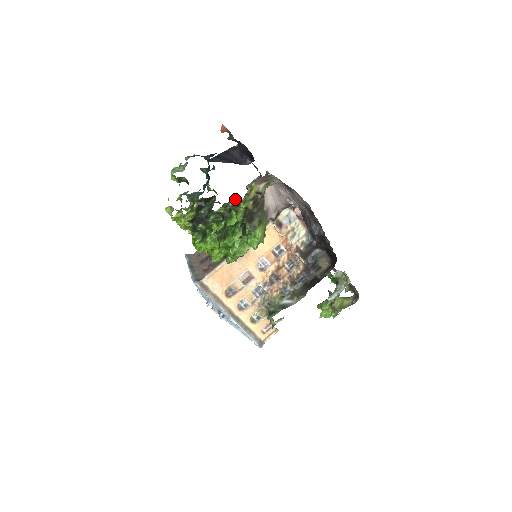
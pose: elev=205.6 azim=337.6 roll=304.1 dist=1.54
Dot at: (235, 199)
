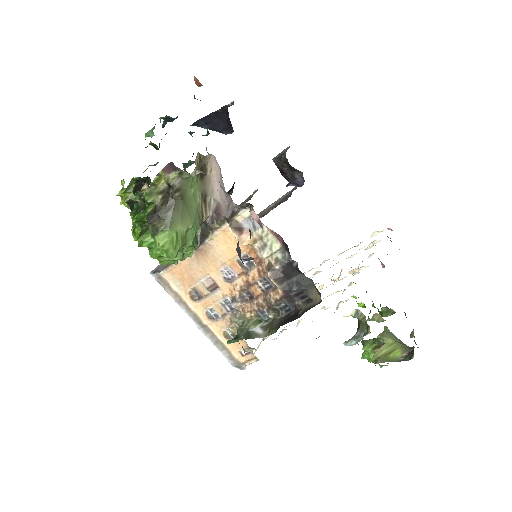
Dot at: occluded
